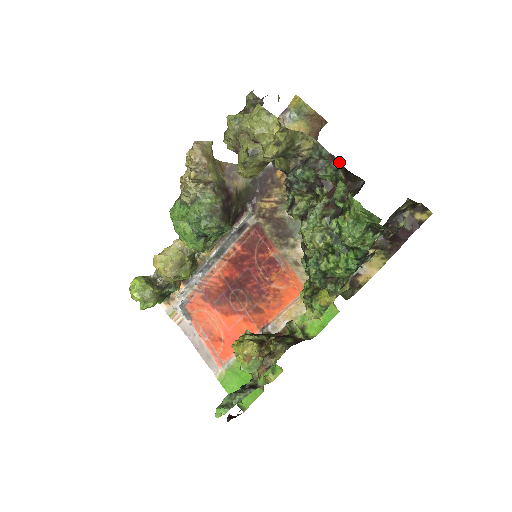
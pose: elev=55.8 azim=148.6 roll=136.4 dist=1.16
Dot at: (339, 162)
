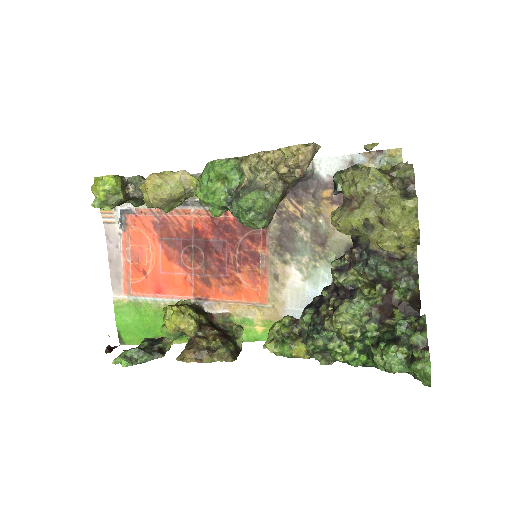
Dot at: (418, 286)
